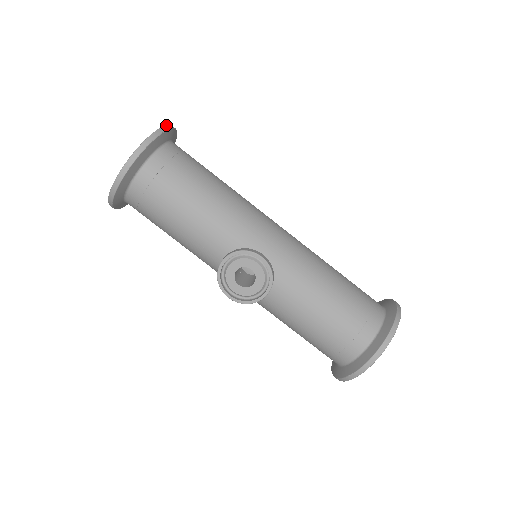
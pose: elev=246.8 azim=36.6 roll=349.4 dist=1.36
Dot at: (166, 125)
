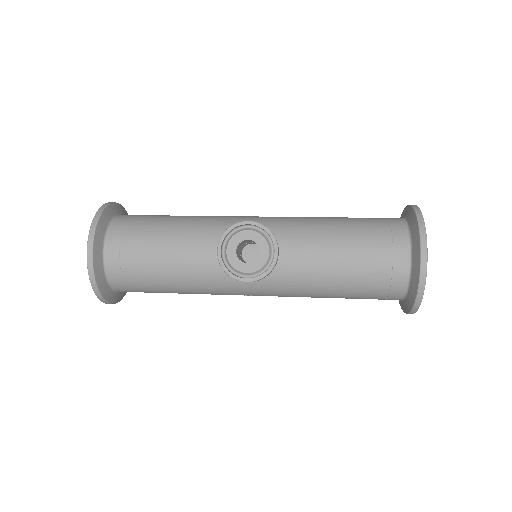
Dot at: (110, 202)
